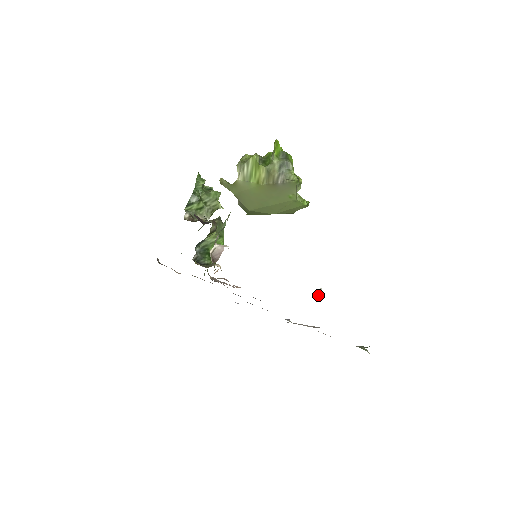
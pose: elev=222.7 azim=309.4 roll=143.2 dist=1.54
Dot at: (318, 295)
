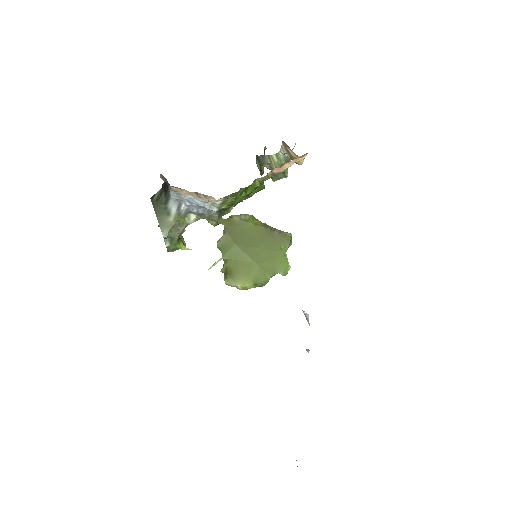
Dot at: (308, 349)
